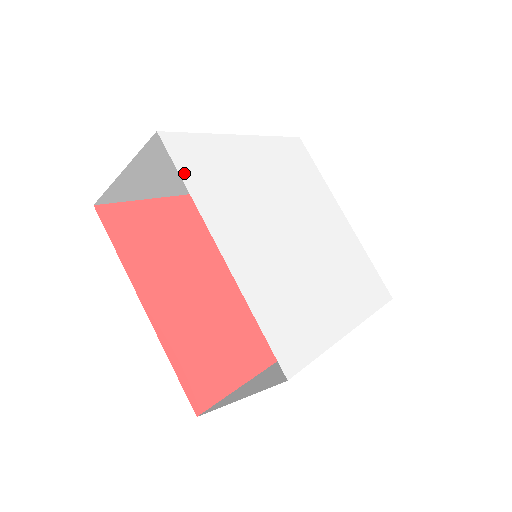
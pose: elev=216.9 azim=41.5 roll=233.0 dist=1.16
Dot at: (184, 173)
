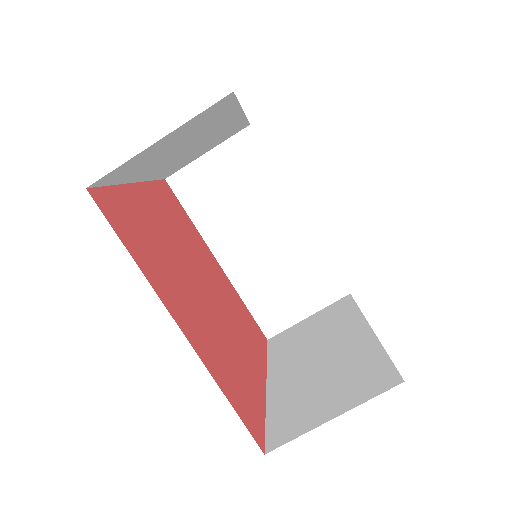
Dot at: occluded
